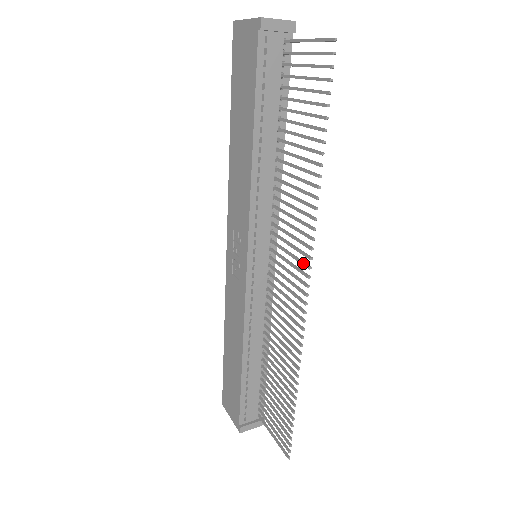
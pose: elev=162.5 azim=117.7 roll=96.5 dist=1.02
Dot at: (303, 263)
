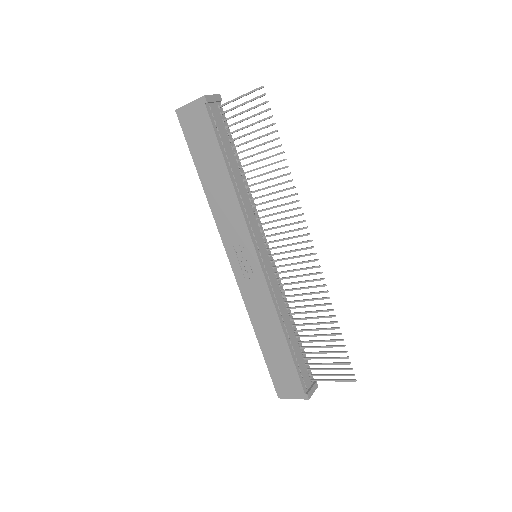
Dot at: (300, 228)
